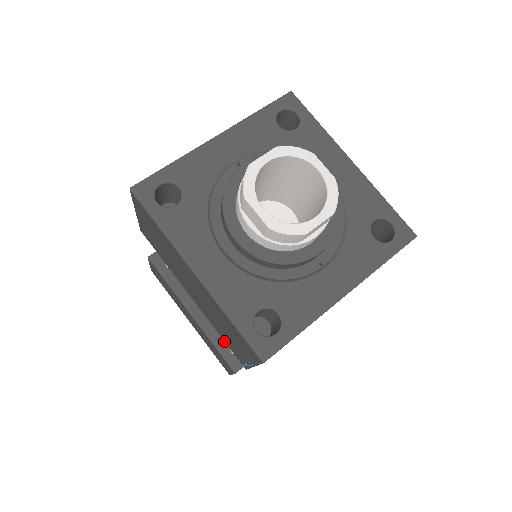
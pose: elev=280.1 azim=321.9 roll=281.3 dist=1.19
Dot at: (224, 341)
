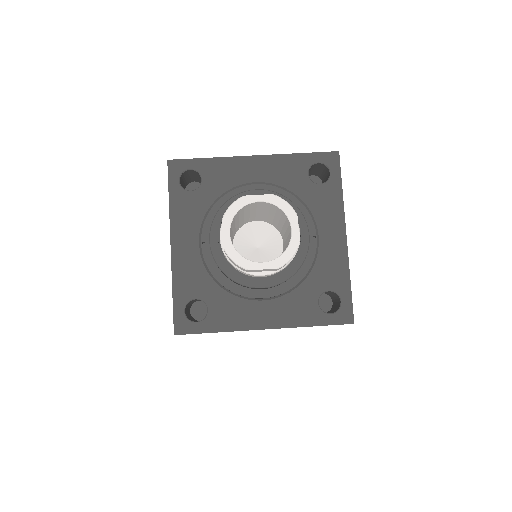
Dot at: occluded
